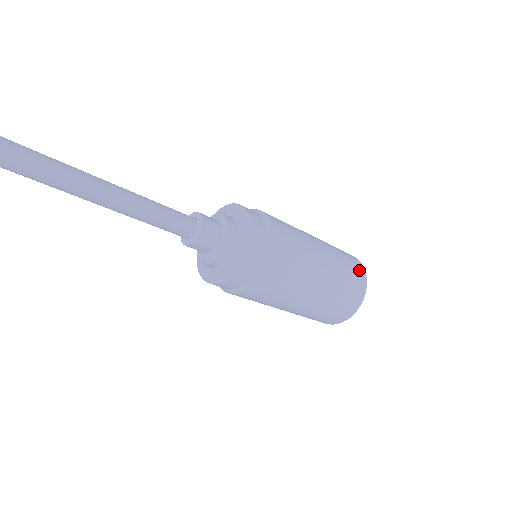
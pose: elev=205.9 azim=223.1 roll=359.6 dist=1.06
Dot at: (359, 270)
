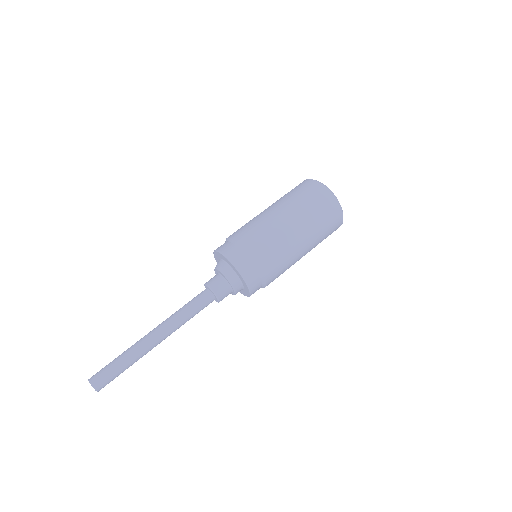
Dot at: (336, 216)
